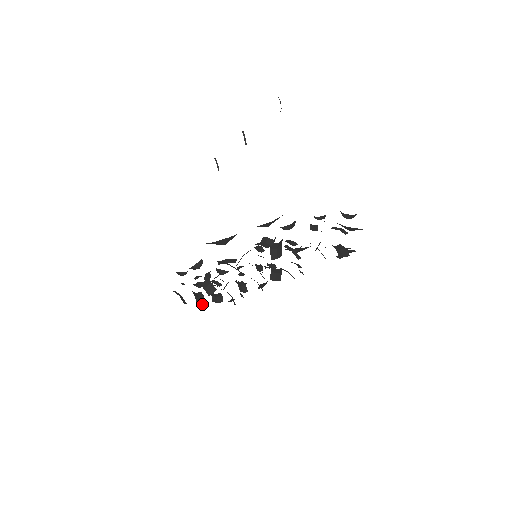
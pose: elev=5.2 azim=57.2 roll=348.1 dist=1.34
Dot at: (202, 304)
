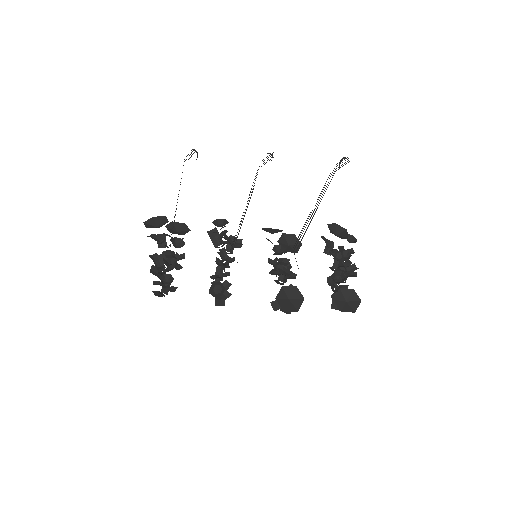
Dot at: occluded
